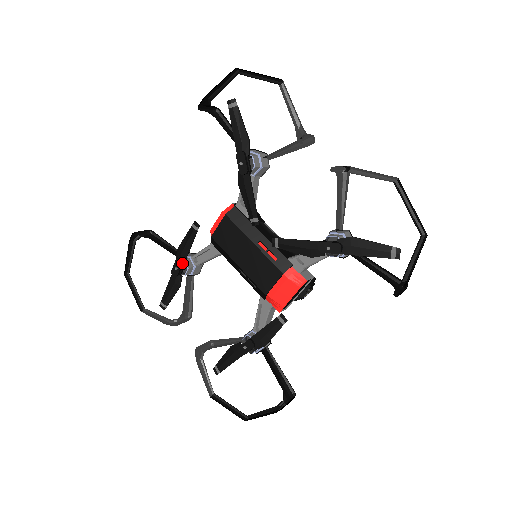
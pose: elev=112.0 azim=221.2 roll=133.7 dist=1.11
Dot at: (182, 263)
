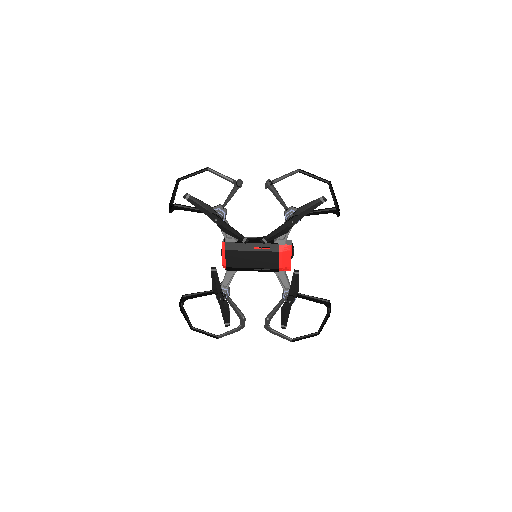
Dot at: (221, 294)
